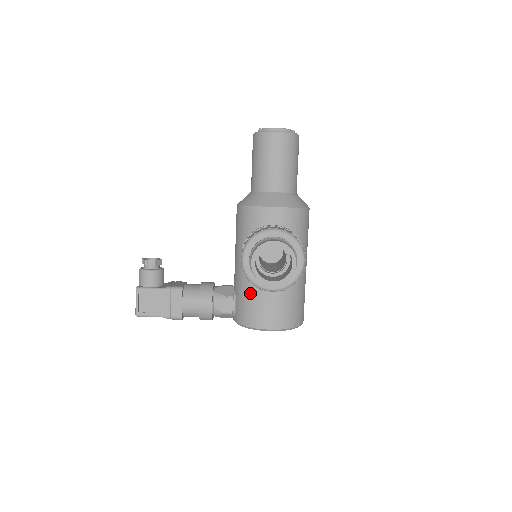
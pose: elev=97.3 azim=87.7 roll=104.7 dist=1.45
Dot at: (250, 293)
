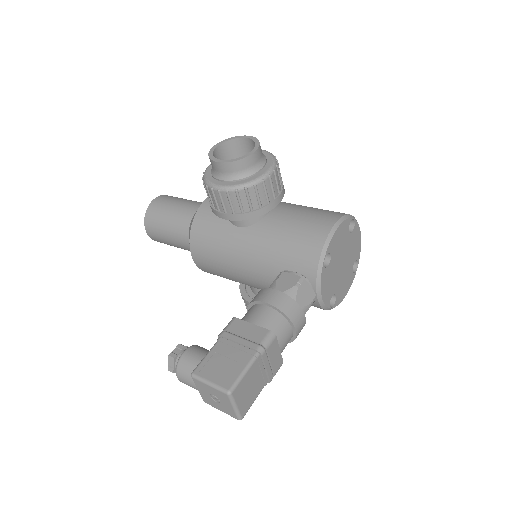
Dot at: (280, 238)
